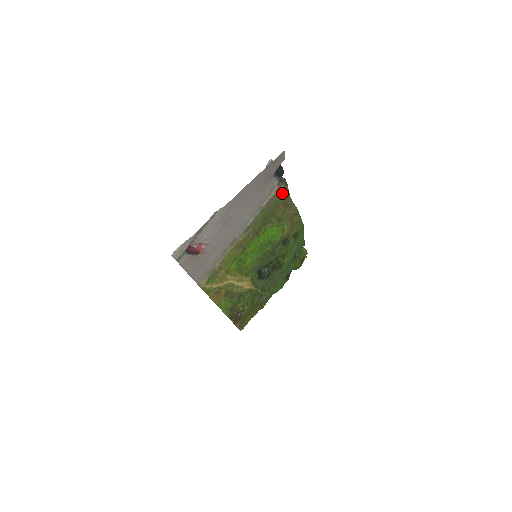
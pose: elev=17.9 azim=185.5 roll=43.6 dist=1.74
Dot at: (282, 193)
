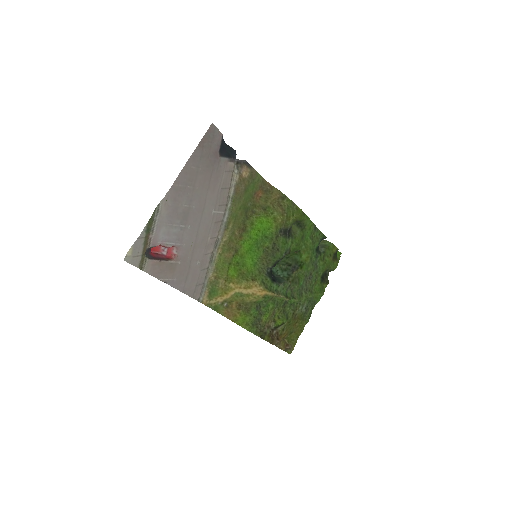
Dot at: (250, 177)
